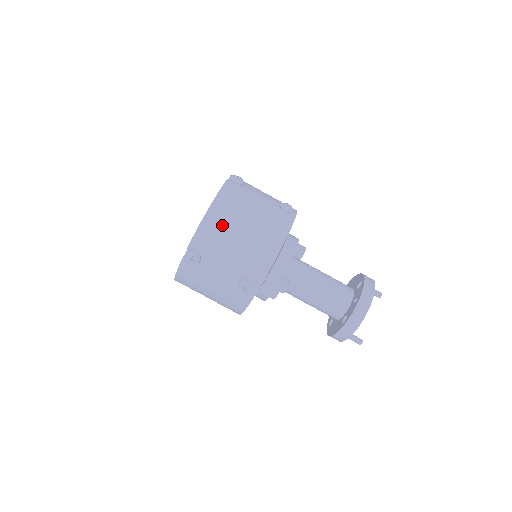
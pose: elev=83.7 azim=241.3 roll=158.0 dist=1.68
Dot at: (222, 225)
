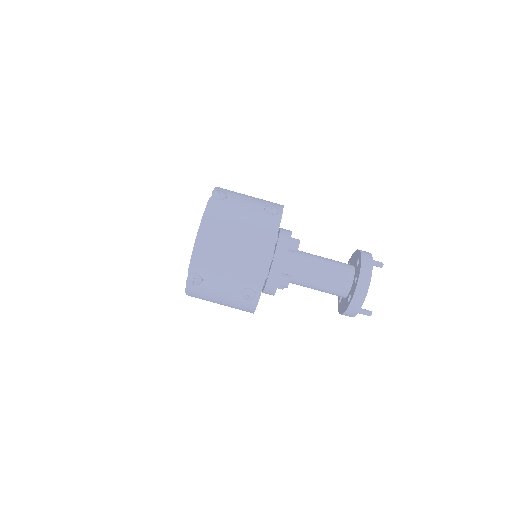
Dot at: (213, 245)
